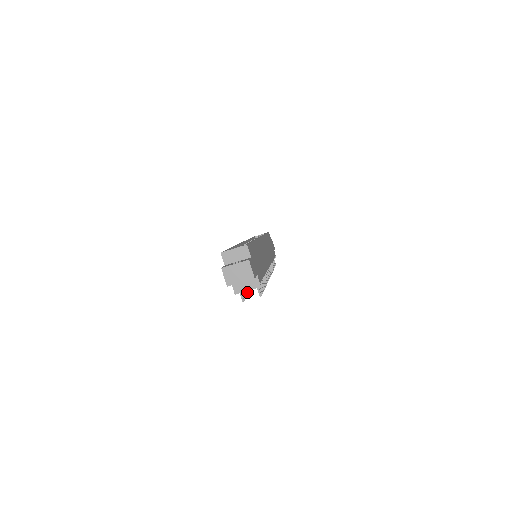
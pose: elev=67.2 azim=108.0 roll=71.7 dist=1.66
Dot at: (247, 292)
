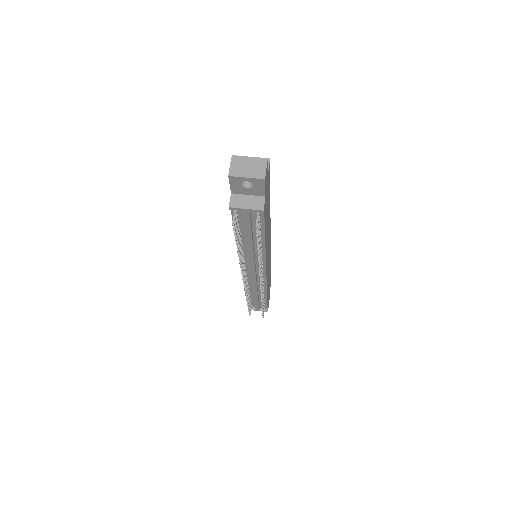
Dot at: (238, 240)
